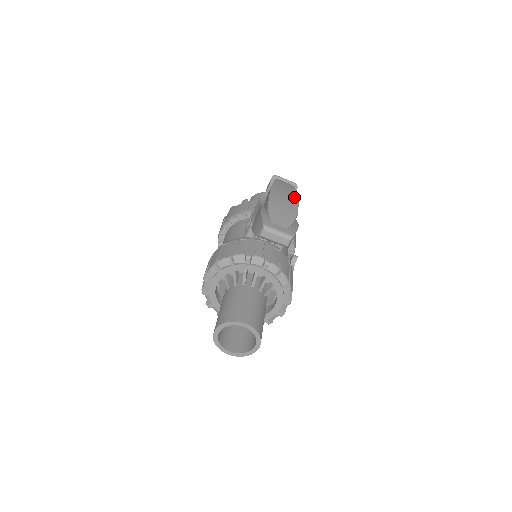
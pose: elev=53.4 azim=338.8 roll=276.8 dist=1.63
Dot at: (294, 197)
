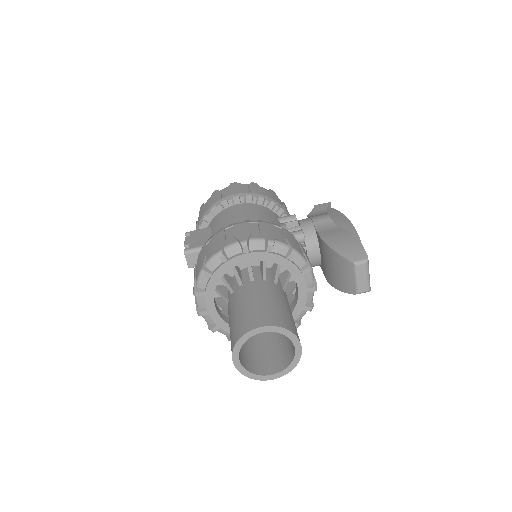
Dot at: occluded
